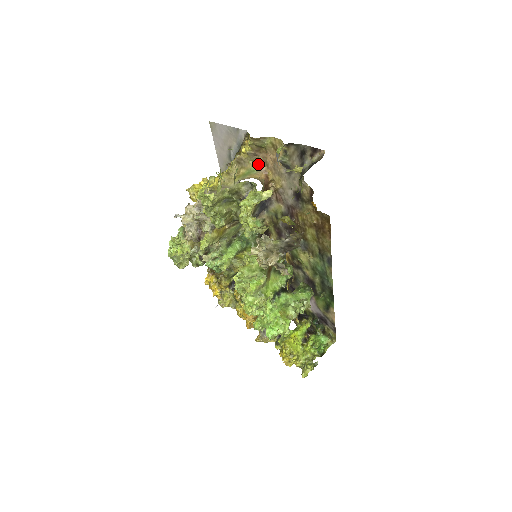
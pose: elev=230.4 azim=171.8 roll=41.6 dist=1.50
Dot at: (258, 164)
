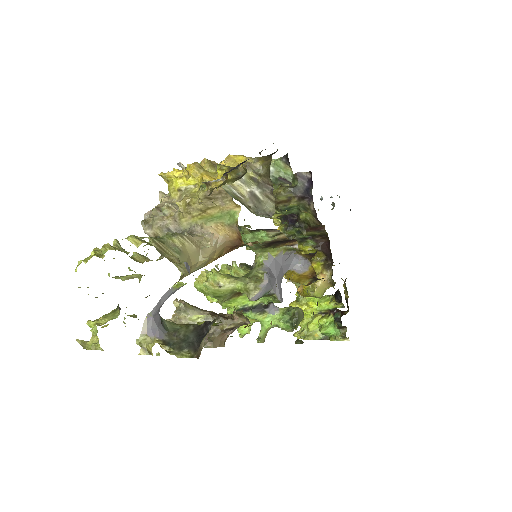
Dot at: (238, 214)
